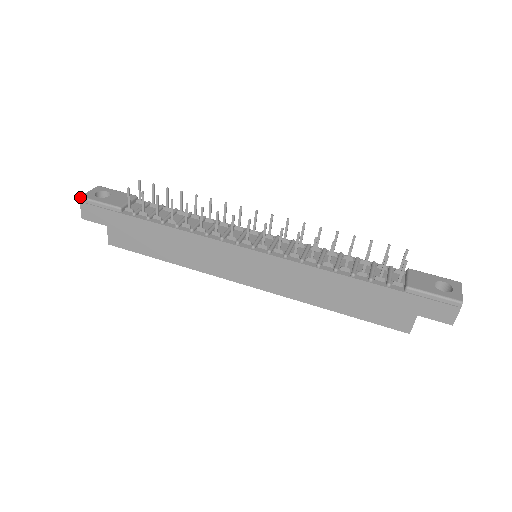
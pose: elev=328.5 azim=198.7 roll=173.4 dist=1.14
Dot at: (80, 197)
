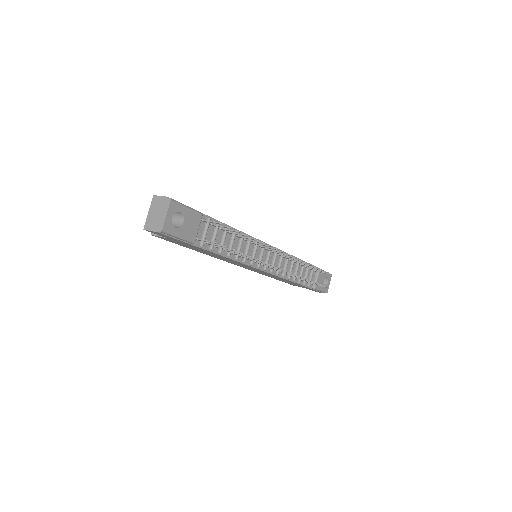
Dot at: (161, 231)
